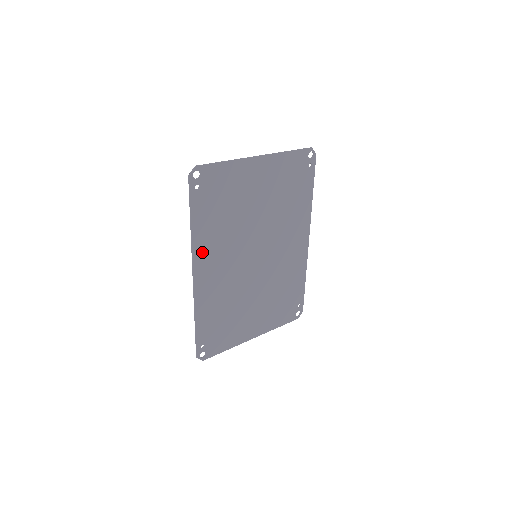
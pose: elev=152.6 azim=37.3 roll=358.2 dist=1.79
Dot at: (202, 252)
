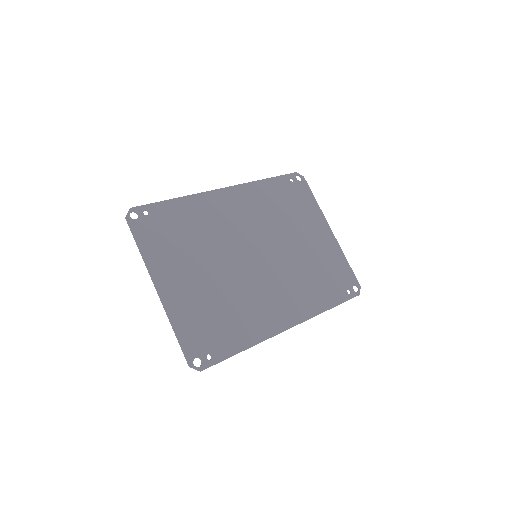
Dot at: (246, 193)
